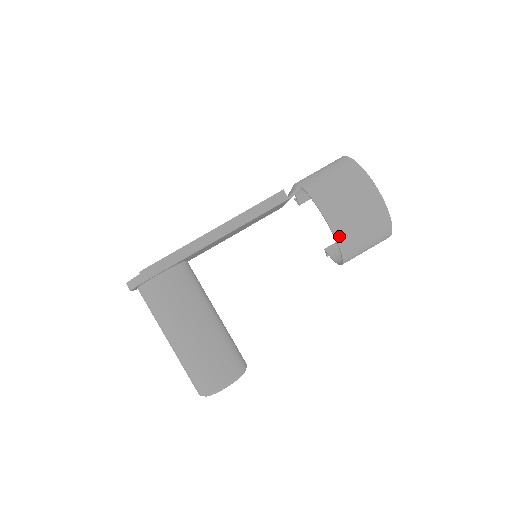
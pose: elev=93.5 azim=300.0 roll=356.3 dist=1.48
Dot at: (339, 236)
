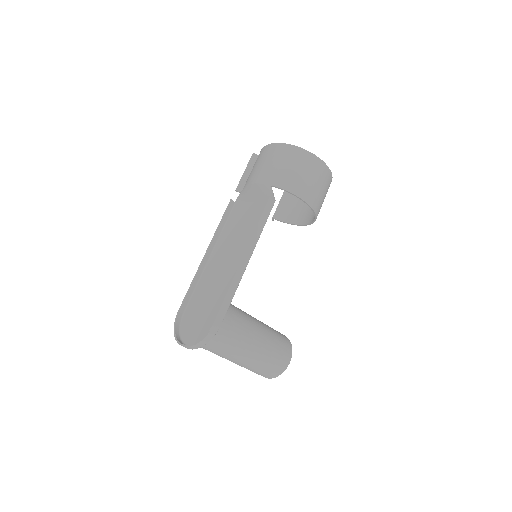
Dot at: (316, 210)
